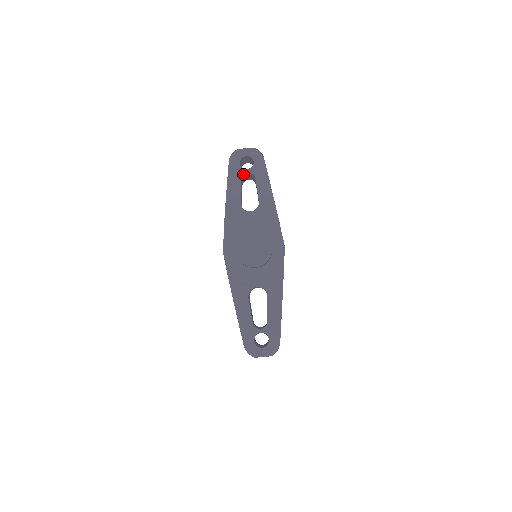
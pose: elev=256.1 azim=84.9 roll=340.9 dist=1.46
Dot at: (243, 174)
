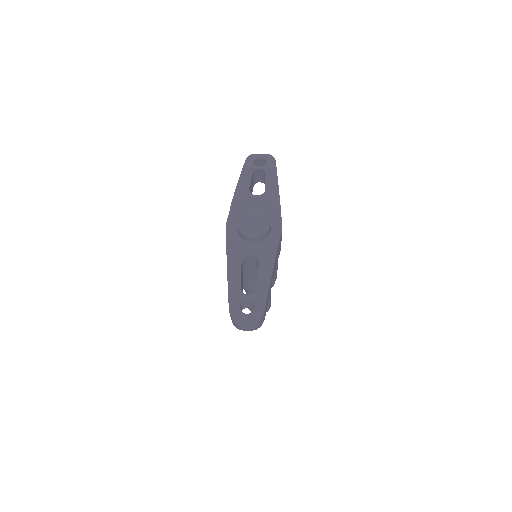
Dot at: (256, 169)
